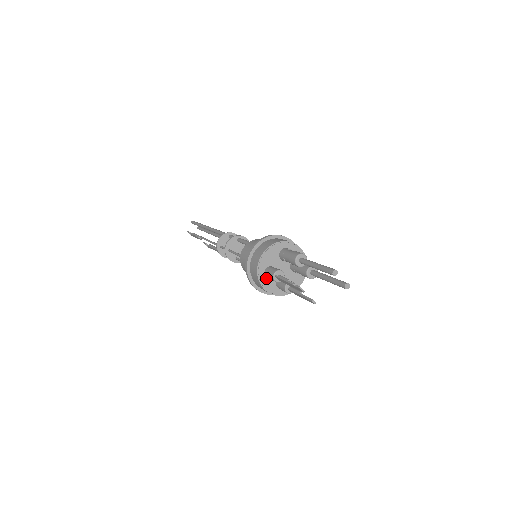
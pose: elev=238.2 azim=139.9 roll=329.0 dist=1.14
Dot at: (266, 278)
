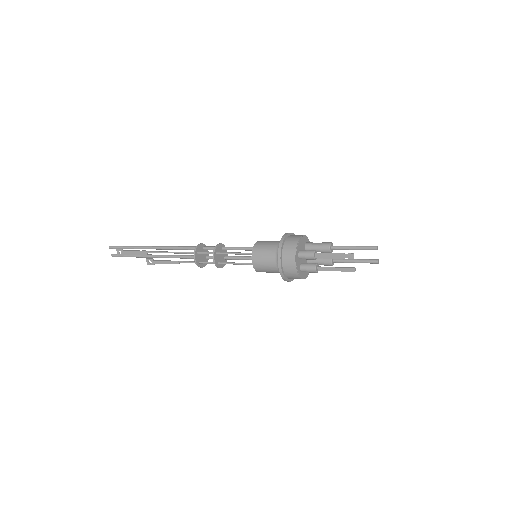
Dot at: (298, 258)
